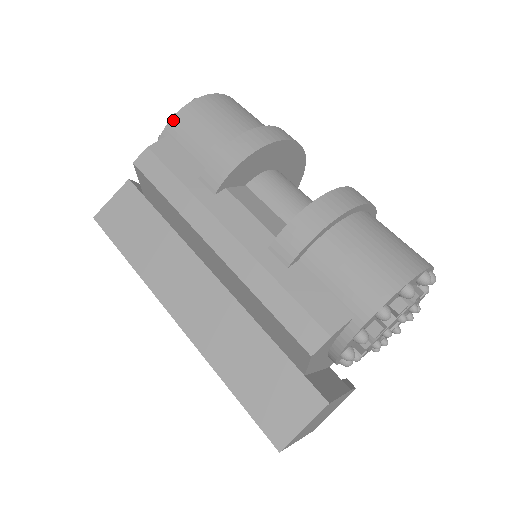
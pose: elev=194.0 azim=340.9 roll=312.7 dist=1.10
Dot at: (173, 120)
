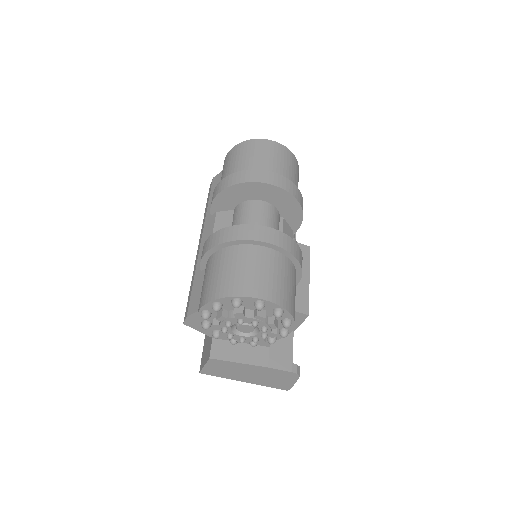
Dot at: (224, 161)
